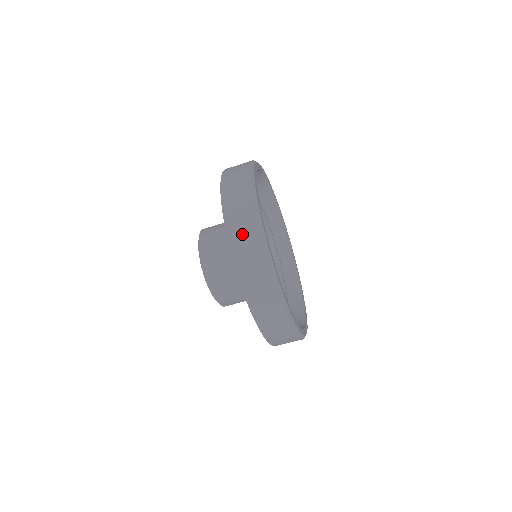
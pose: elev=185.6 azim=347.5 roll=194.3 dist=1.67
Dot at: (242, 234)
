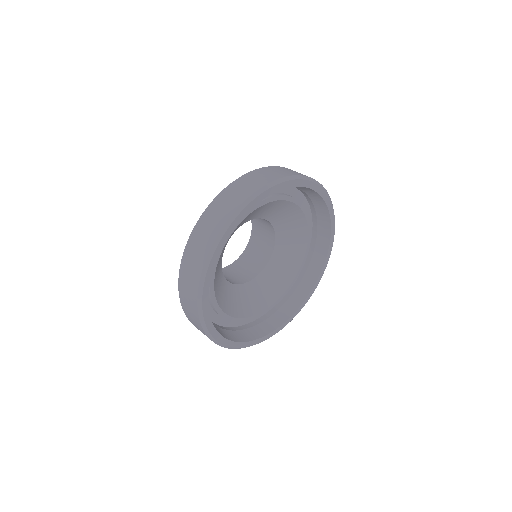
Dot at: (193, 255)
